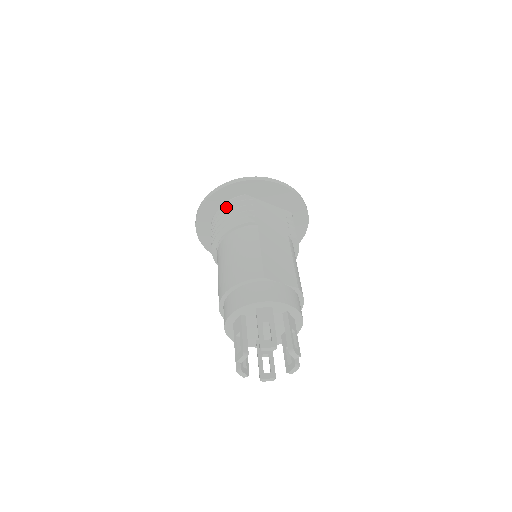
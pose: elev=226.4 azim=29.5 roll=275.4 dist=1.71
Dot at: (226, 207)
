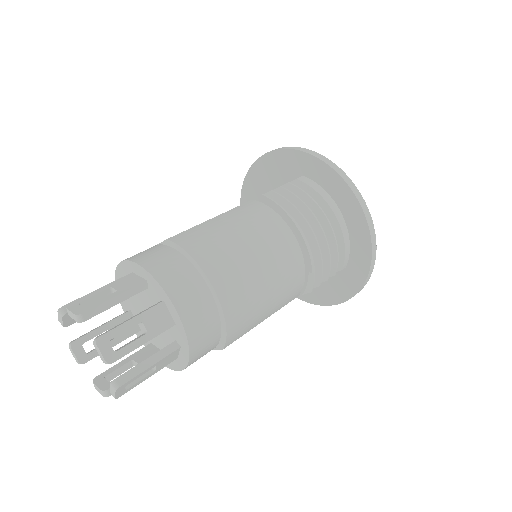
Dot at: occluded
